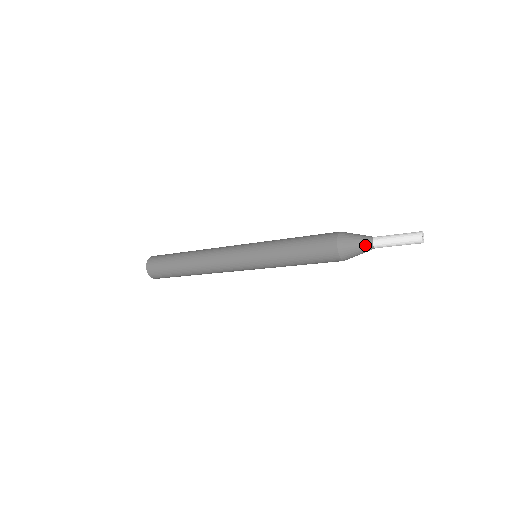
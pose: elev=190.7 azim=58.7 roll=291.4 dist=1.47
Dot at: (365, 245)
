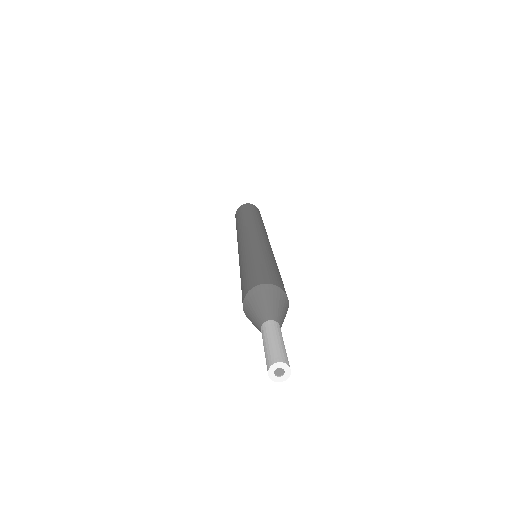
Dot at: occluded
